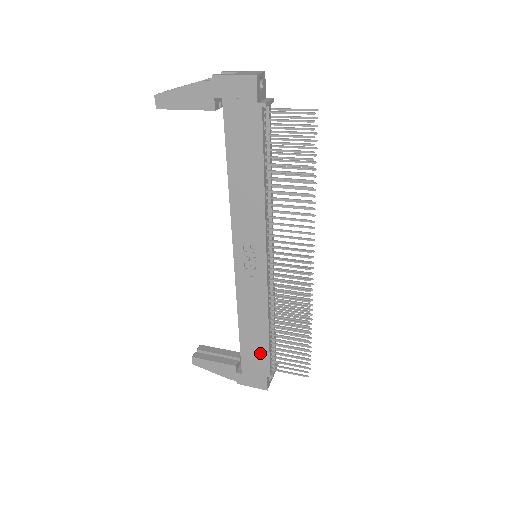
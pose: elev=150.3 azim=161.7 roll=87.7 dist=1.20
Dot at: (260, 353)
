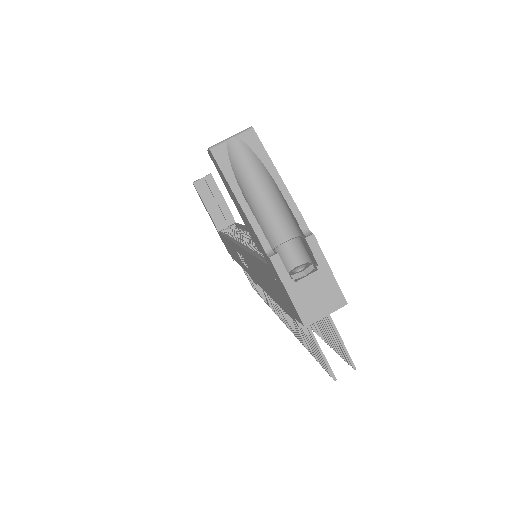
Dot at: (231, 253)
